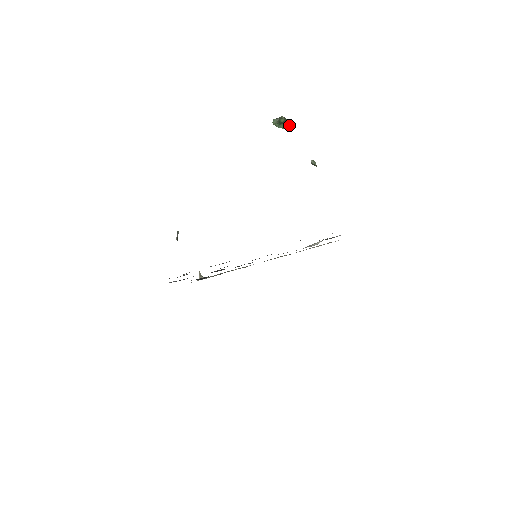
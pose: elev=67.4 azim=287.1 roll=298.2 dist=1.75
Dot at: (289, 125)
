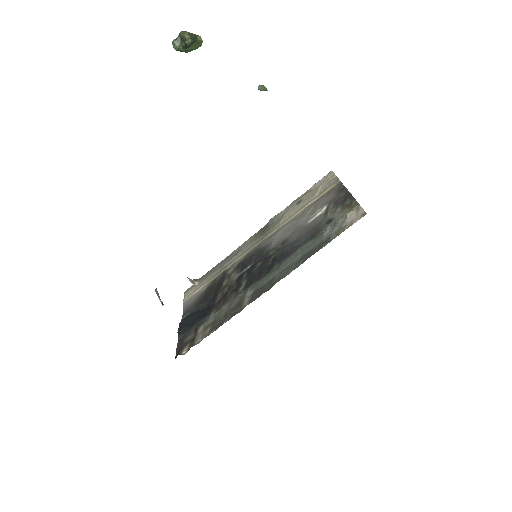
Dot at: (200, 42)
